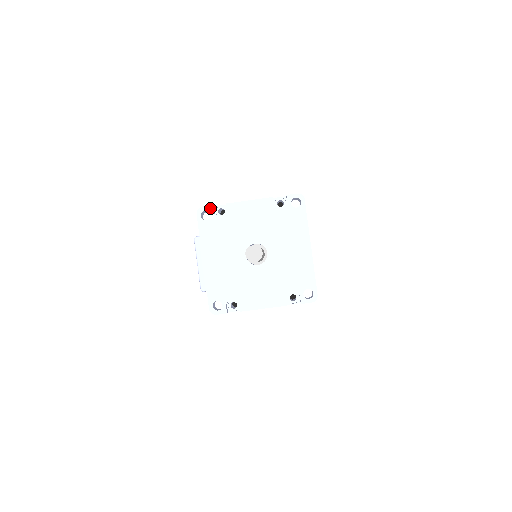
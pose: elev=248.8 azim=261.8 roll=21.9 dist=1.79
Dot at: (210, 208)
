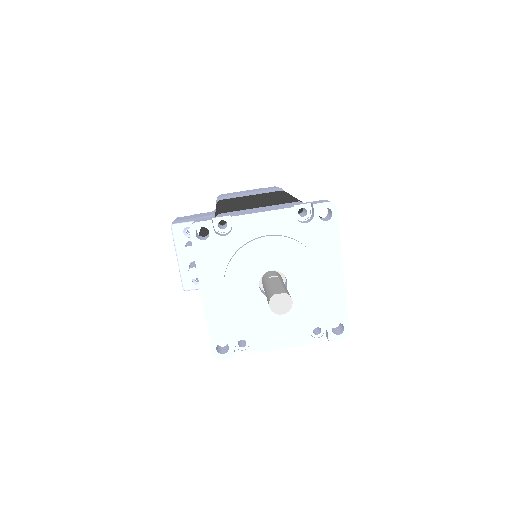
Dot at: (208, 223)
